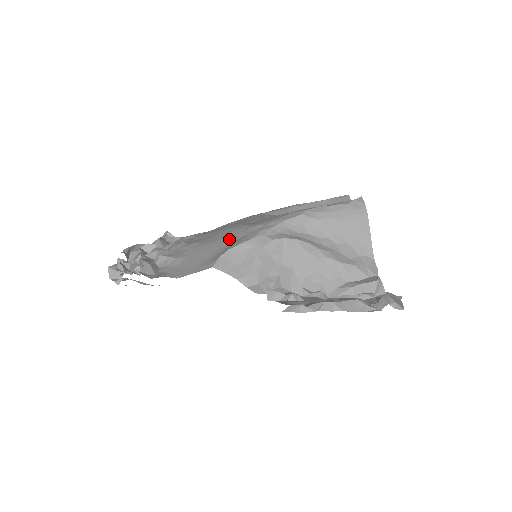
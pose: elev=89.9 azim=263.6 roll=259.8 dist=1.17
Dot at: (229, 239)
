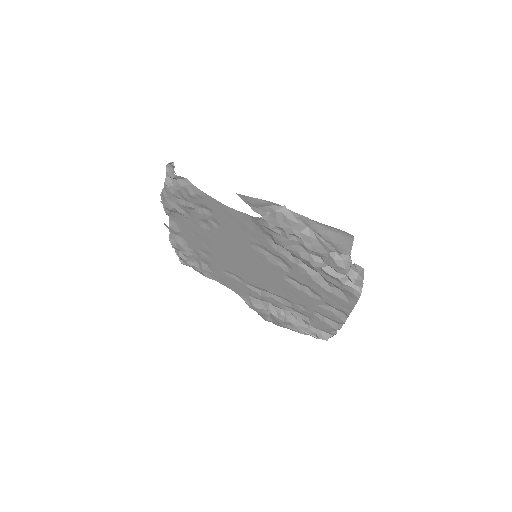
Dot at: occluded
